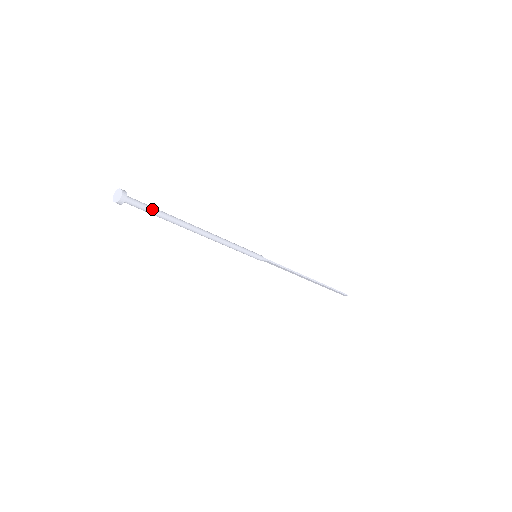
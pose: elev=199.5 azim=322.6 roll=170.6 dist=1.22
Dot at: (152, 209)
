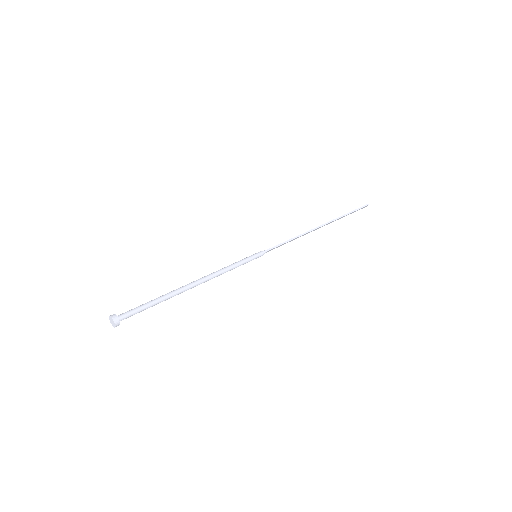
Dot at: (144, 306)
